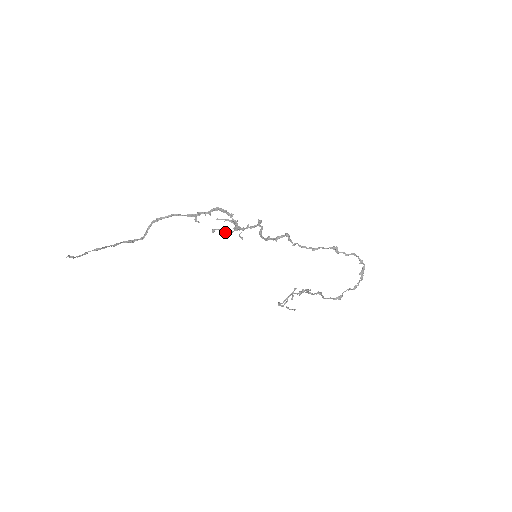
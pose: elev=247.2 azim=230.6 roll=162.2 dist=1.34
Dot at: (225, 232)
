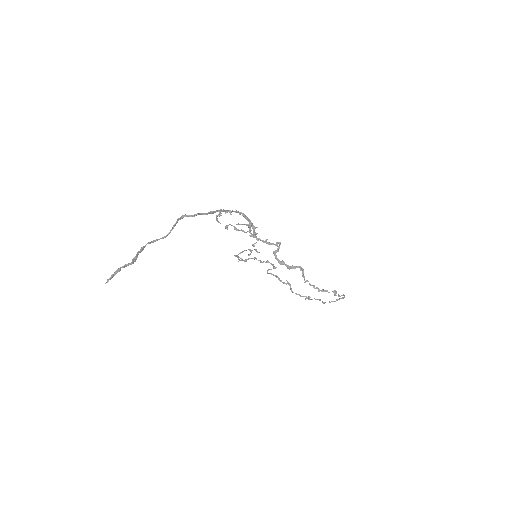
Dot at: (236, 229)
